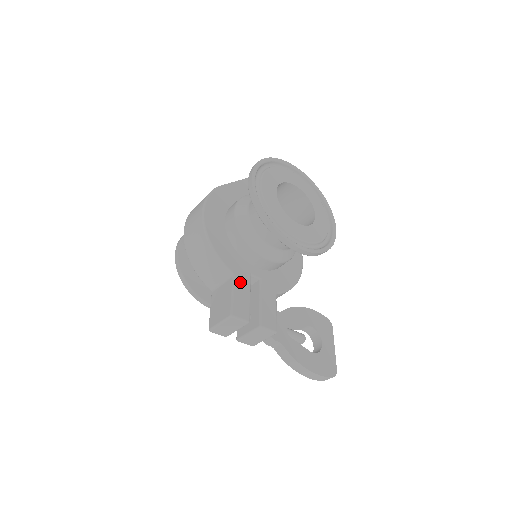
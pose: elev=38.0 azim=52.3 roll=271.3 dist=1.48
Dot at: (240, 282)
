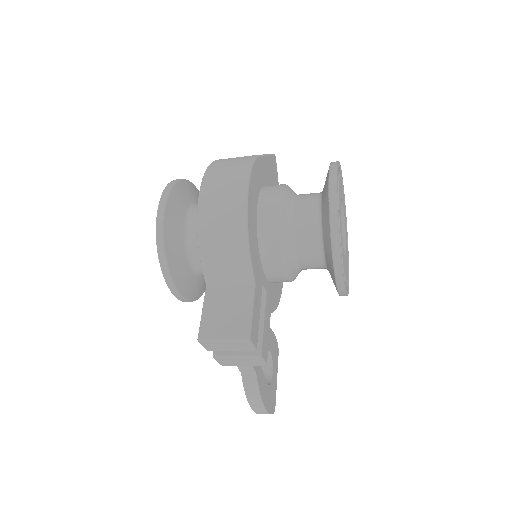
Dot at: (257, 294)
